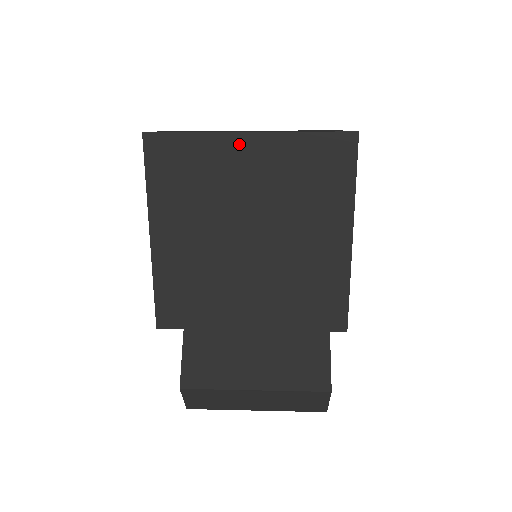
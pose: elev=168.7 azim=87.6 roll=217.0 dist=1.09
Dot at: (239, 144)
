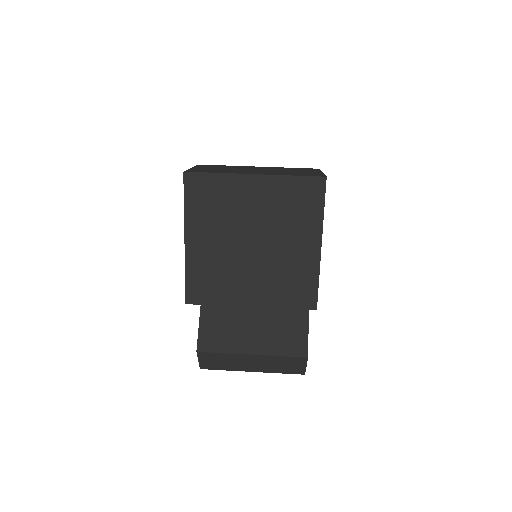
Dot at: (247, 182)
